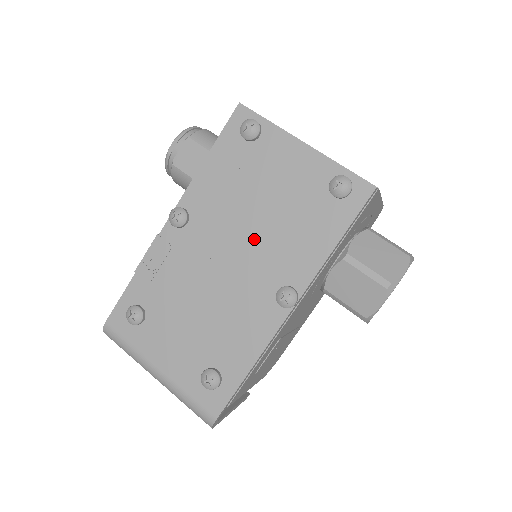
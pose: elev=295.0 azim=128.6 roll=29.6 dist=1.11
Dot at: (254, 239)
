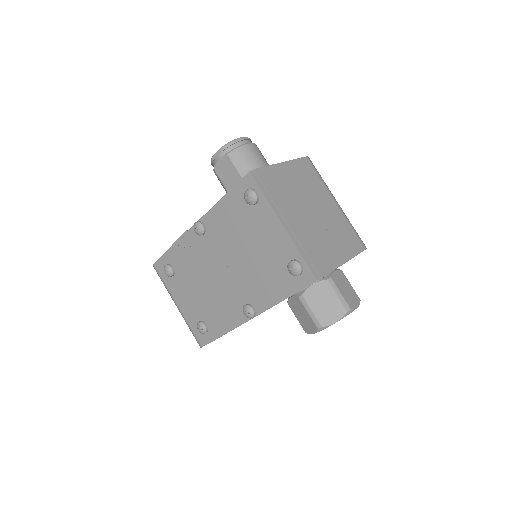
Dot at: (239, 267)
